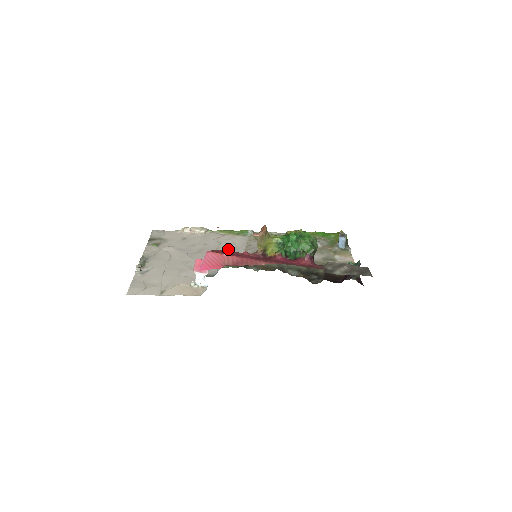
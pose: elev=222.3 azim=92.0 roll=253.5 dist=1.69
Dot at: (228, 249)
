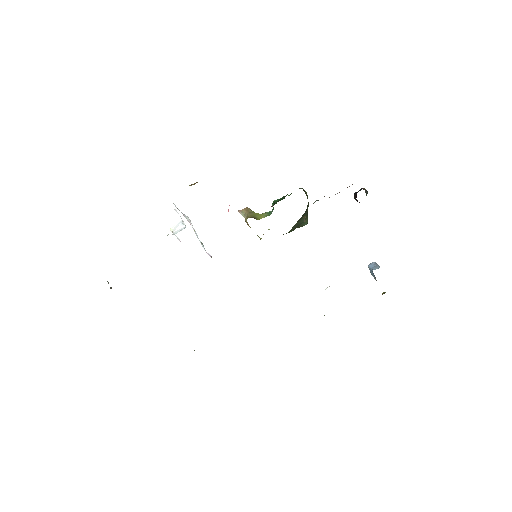
Dot at: occluded
